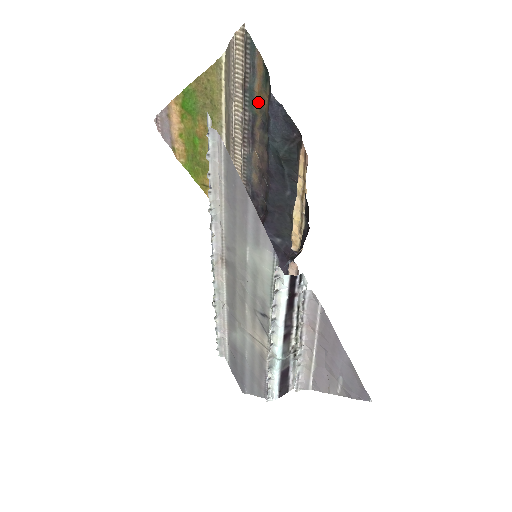
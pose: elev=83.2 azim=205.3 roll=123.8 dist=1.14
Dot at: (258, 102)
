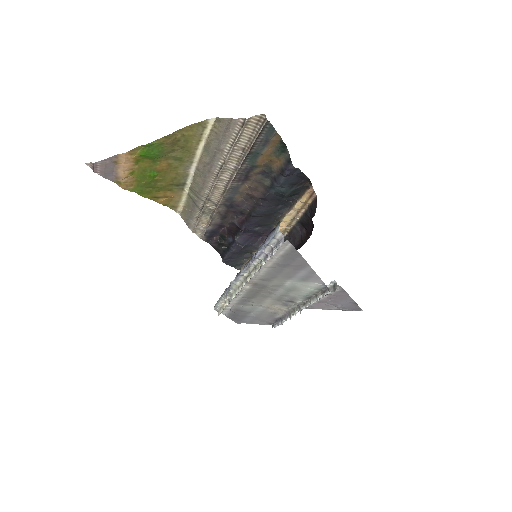
Dot at: (263, 161)
